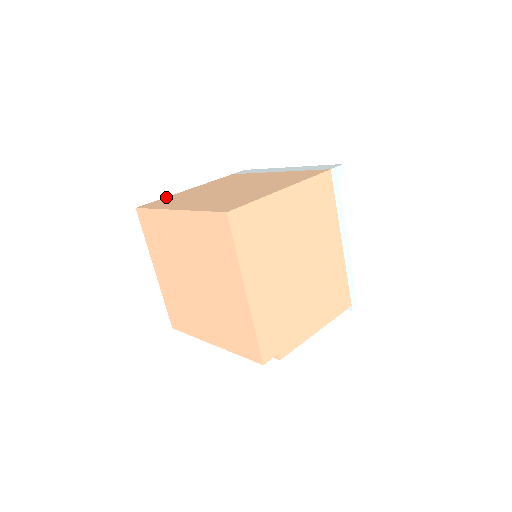
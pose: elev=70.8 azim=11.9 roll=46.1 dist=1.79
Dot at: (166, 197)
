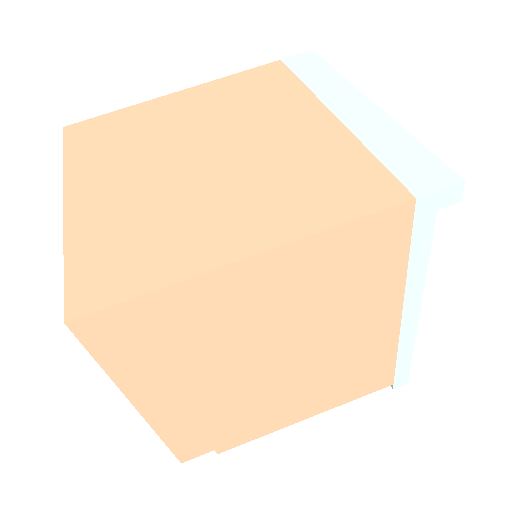
Dot at: (124, 108)
